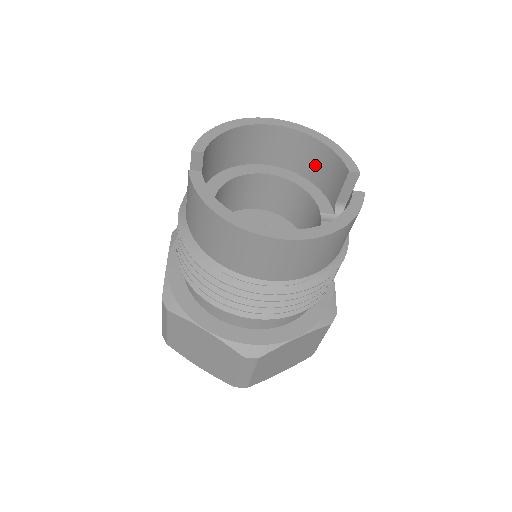
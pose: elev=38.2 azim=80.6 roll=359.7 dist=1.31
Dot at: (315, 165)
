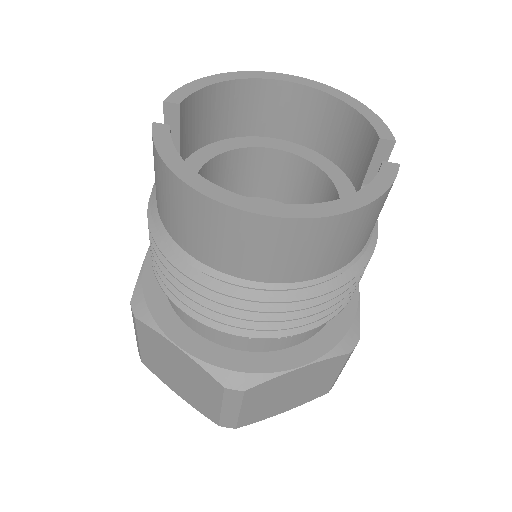
Dot at: (337, 137)
